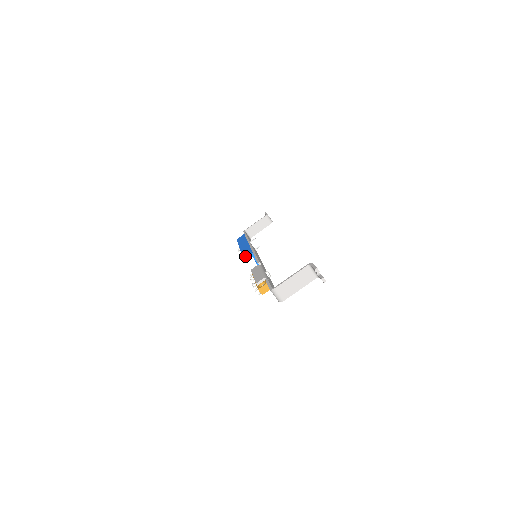
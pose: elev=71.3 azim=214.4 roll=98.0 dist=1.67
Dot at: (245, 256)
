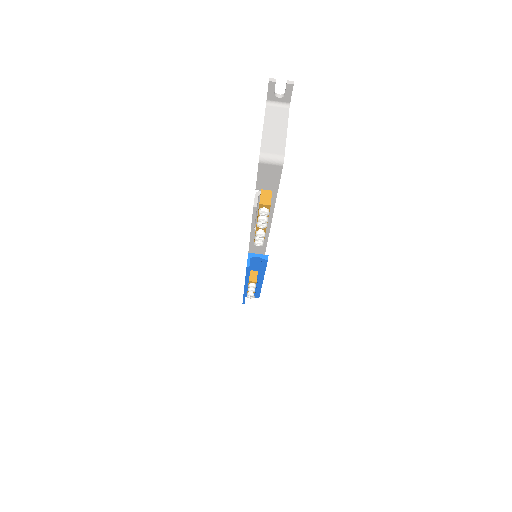
Dot at: occluded
